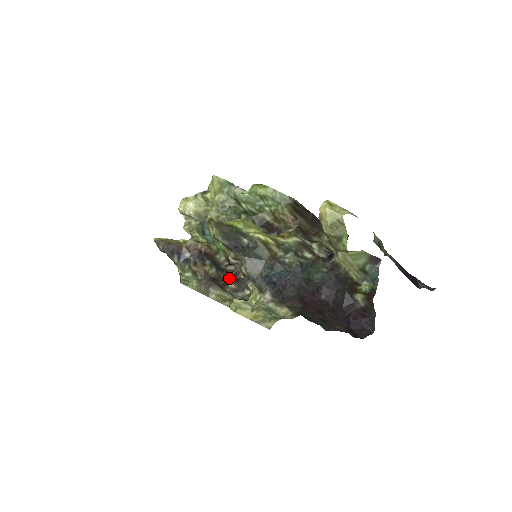
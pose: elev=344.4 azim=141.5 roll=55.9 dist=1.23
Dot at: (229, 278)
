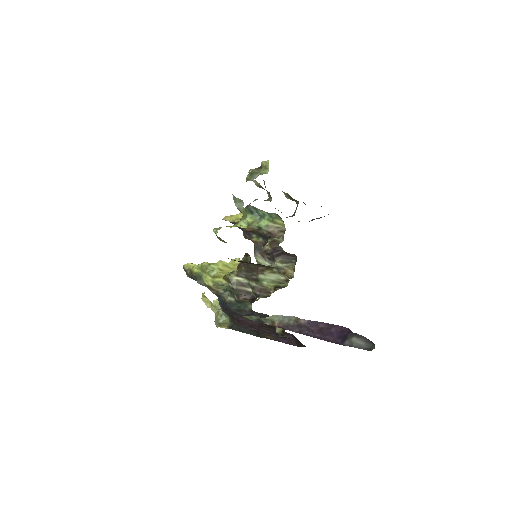
Dot at: occluded
